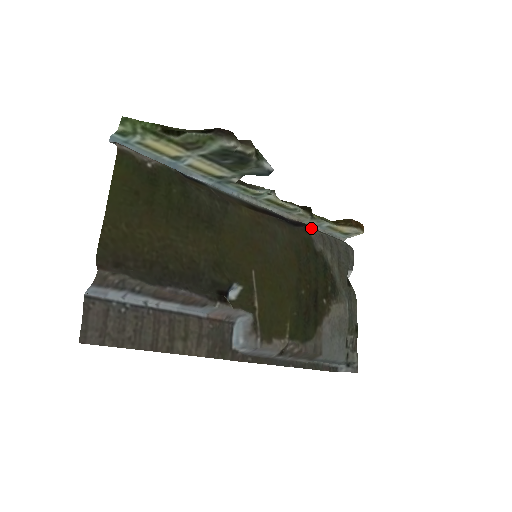
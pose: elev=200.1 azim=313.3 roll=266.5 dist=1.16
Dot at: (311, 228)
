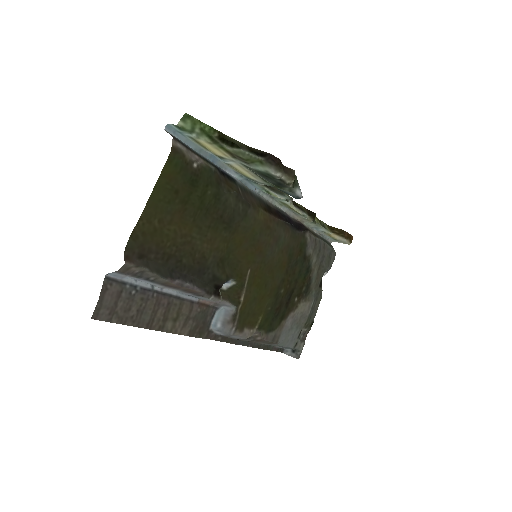
Dot at: (309, 232)
